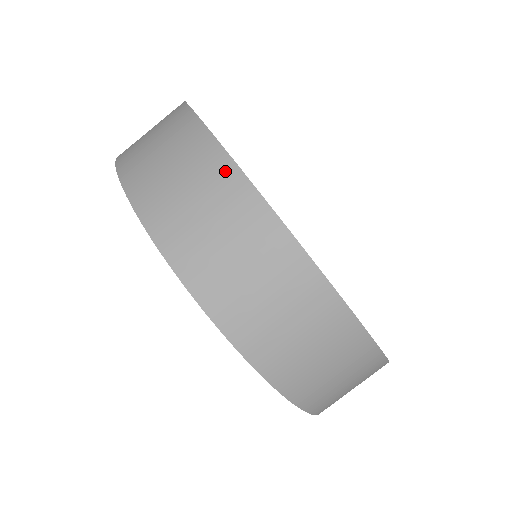
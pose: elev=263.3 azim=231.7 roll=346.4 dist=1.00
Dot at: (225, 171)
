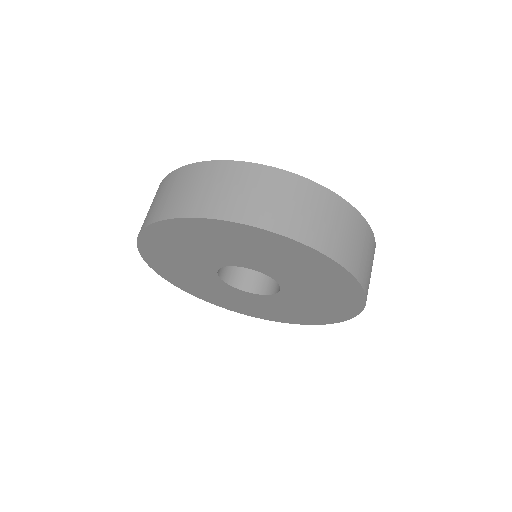
Dot at: (162, 184)
